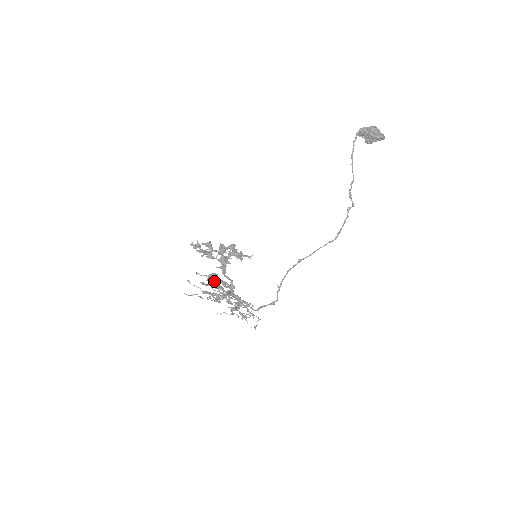
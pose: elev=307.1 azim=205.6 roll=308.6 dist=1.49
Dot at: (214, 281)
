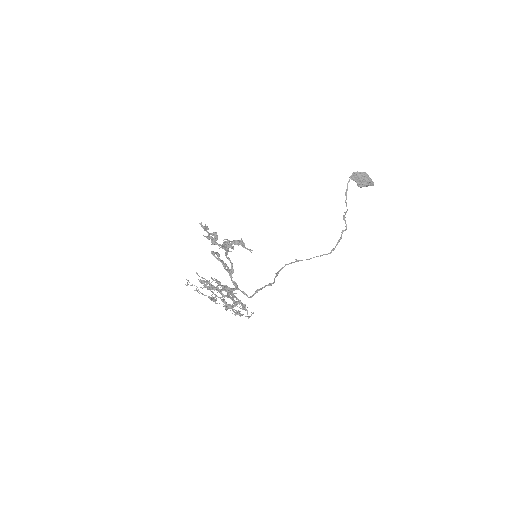
Dot at: (216, 258)
